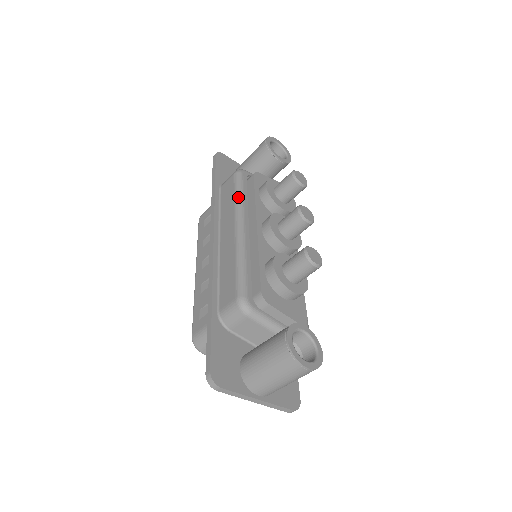
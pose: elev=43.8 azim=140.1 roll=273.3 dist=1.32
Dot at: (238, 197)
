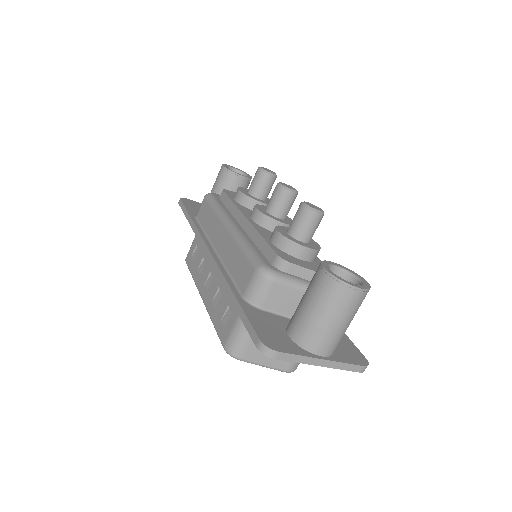
Dot at: (217, 208)
